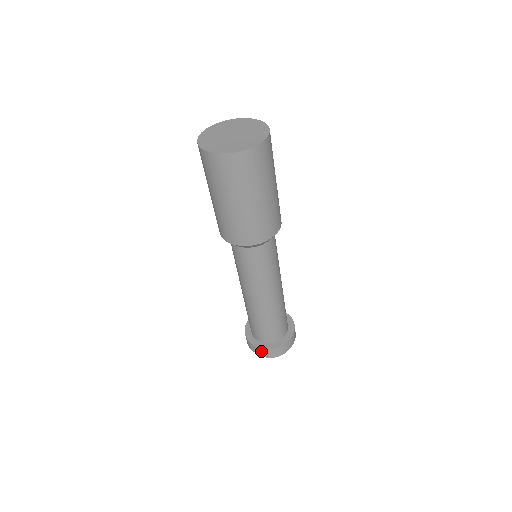
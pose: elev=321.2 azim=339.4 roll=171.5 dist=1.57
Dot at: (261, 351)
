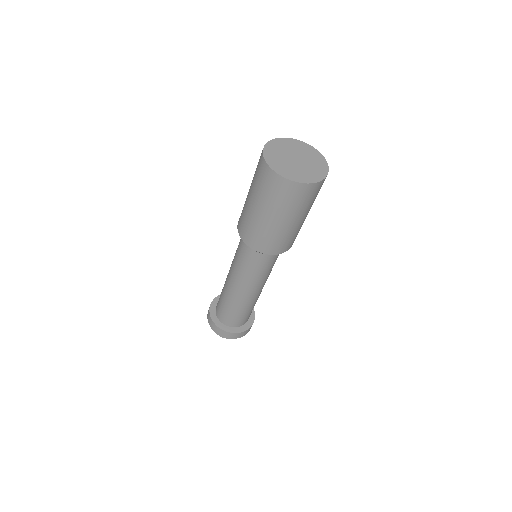
Dot at: (242, 334)
